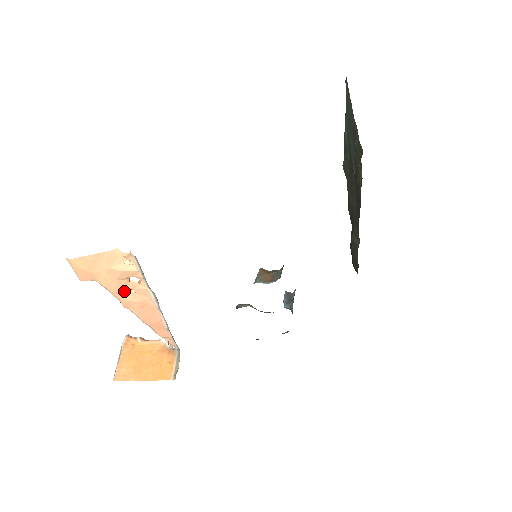
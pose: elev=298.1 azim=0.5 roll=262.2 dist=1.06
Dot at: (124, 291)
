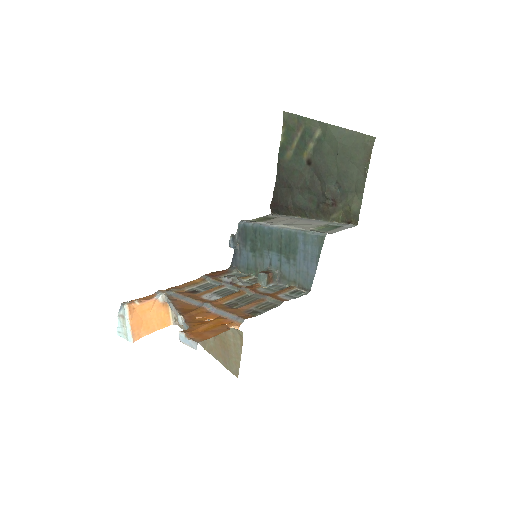
Dot at: occluded
